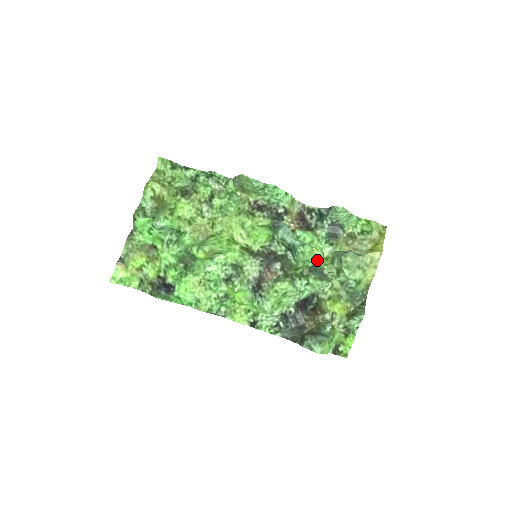
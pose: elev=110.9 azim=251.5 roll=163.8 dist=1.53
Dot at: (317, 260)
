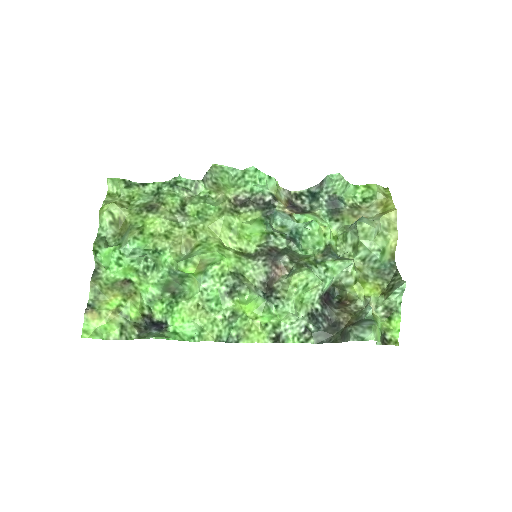
Dot at: (327, 241)
